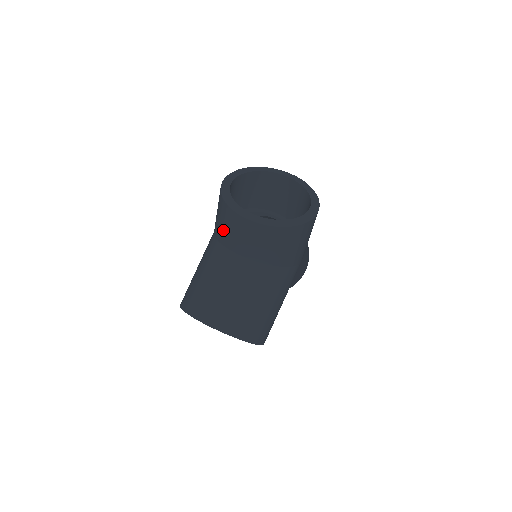
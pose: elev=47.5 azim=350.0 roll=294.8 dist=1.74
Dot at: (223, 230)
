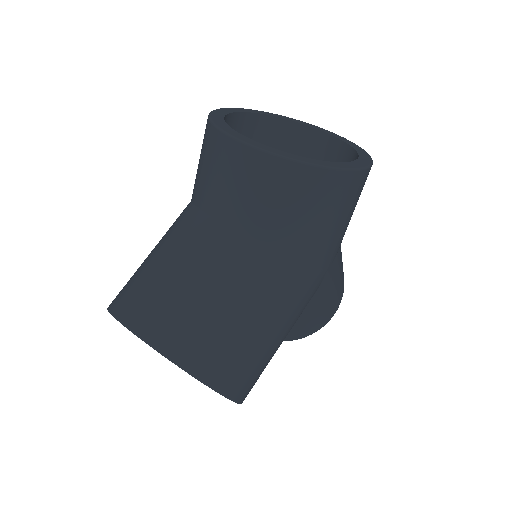
Dot at: (201, 177)
